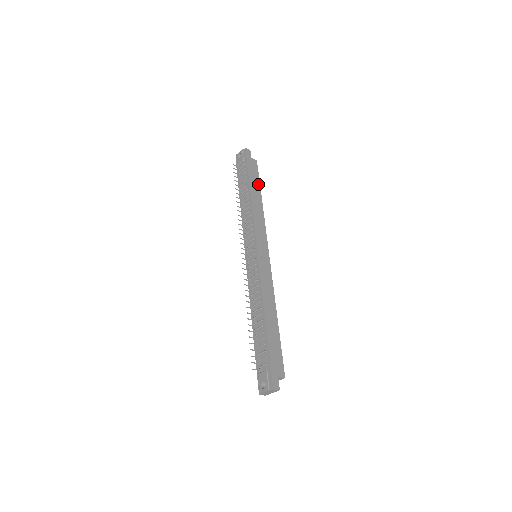
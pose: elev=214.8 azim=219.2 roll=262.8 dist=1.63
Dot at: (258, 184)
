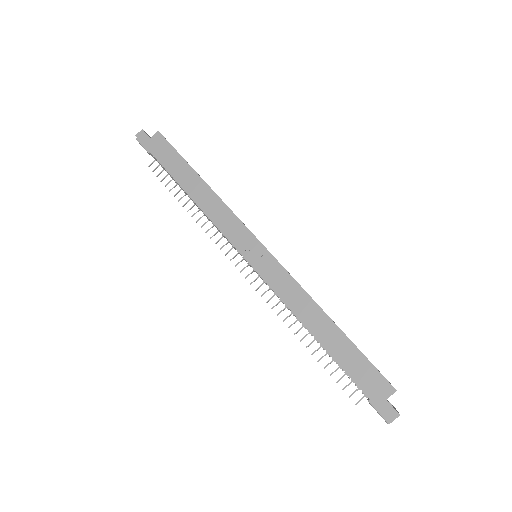
Dot at: (183, 163)
